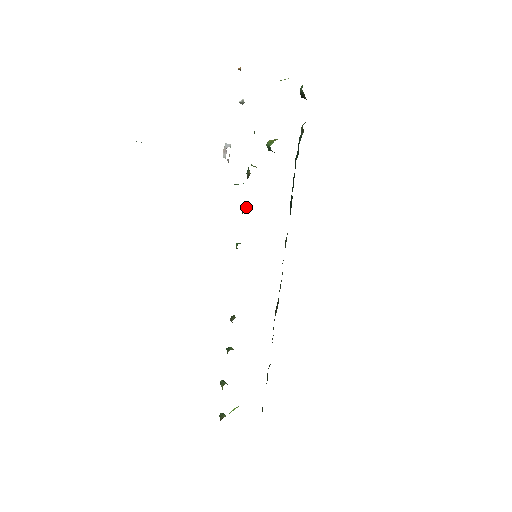
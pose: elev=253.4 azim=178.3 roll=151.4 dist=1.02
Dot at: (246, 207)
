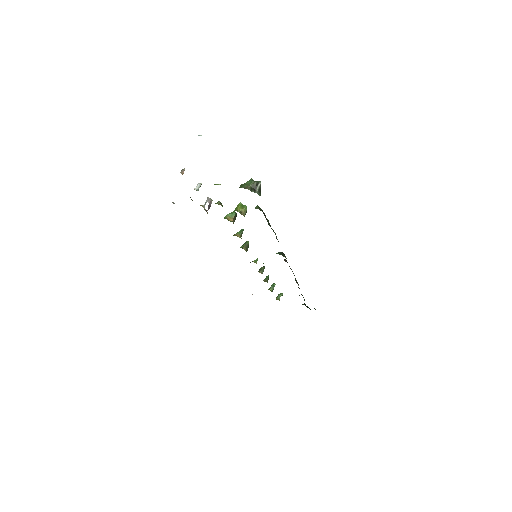
Dot at: (237, 233)
